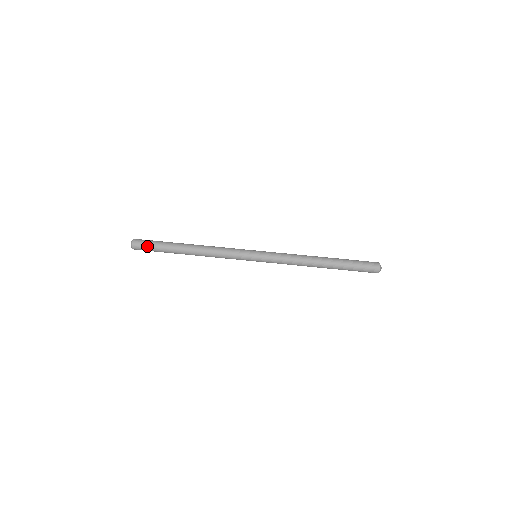
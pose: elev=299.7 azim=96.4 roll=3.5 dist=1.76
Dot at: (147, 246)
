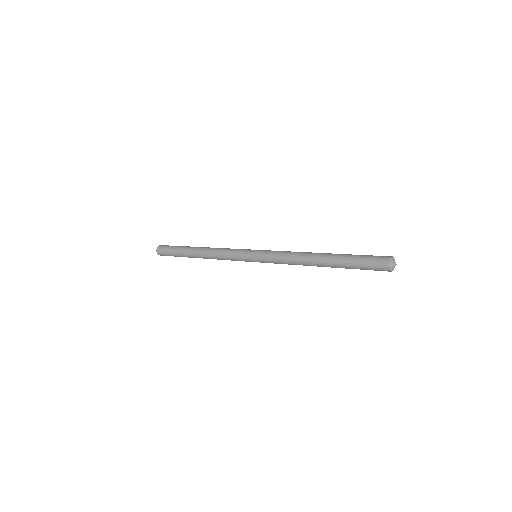
Dot at: (168, 247)
